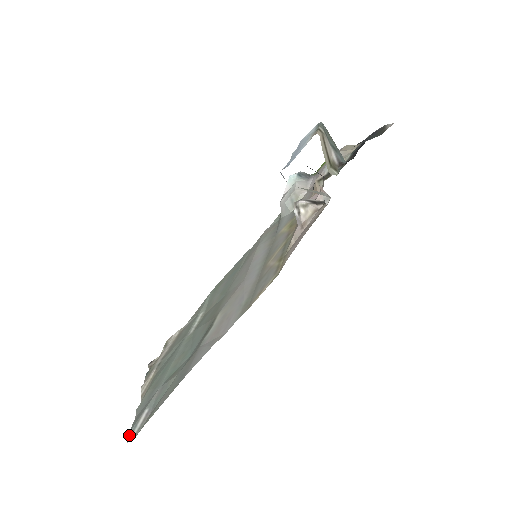
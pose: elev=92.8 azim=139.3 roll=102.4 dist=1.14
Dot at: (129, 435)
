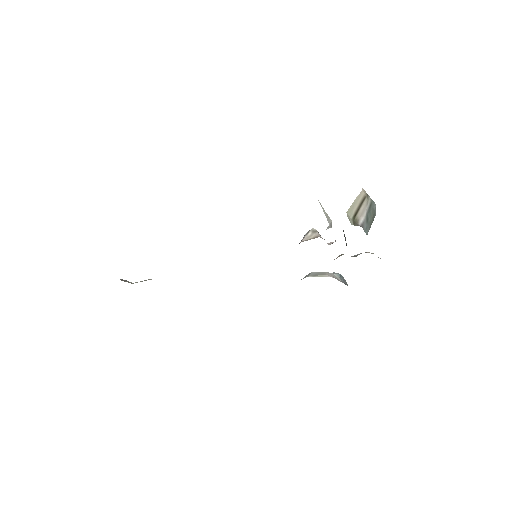
Dot at: occluded
